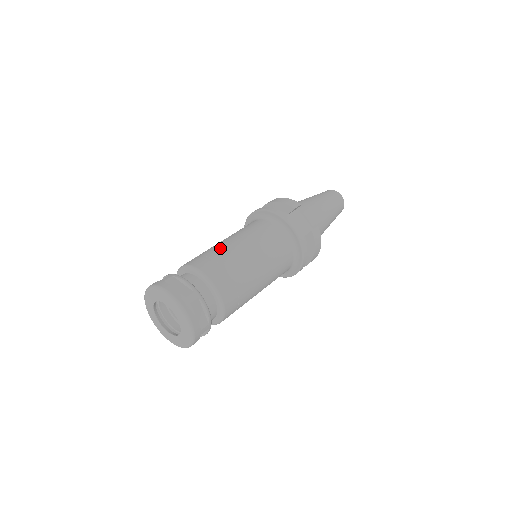
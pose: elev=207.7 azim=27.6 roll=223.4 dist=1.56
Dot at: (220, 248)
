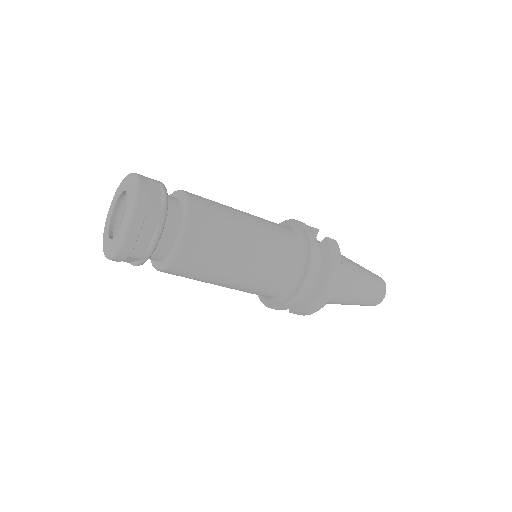
Dot at: occluded
